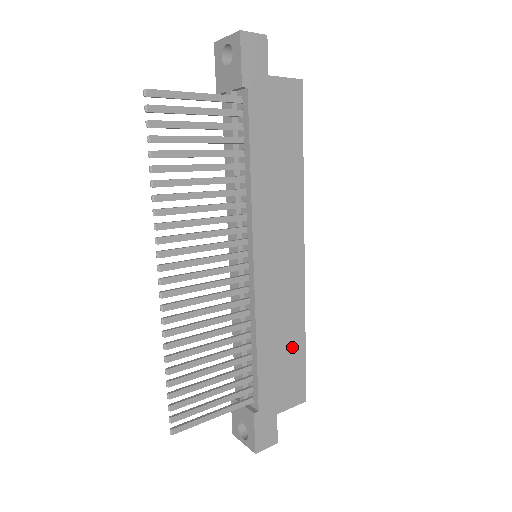
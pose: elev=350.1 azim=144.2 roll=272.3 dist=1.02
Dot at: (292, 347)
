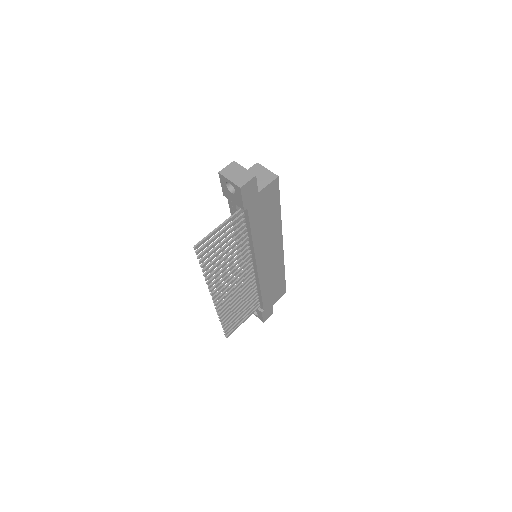
Dot at: (278, 281)
